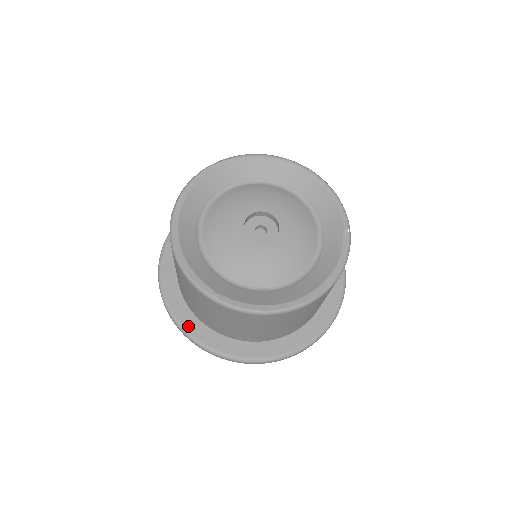
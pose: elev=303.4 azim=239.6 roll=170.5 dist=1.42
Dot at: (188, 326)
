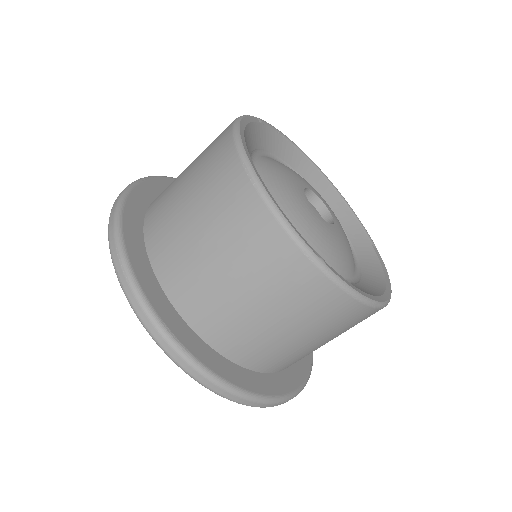
Dot at: (177, 332)
